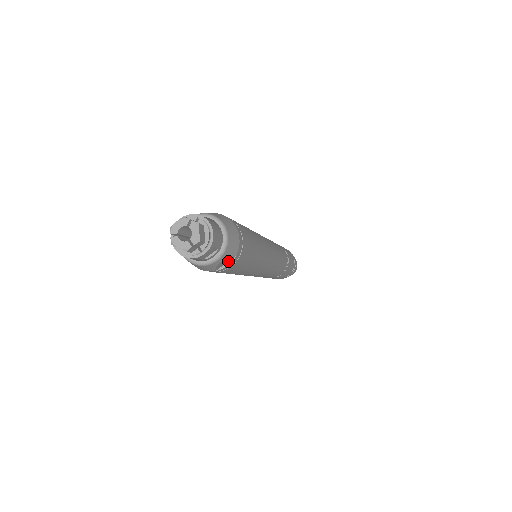
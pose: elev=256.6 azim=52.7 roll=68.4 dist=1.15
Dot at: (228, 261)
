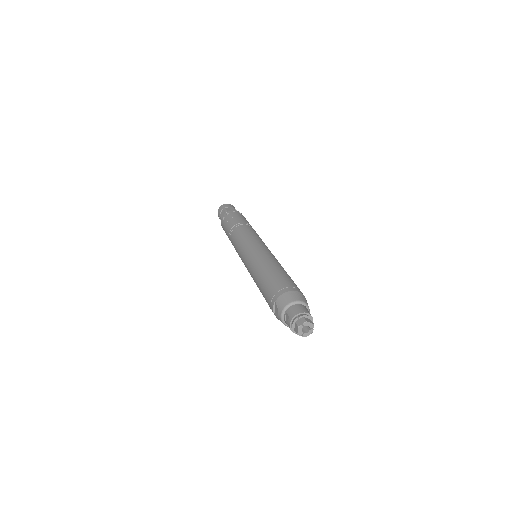
Dot at: occluded
